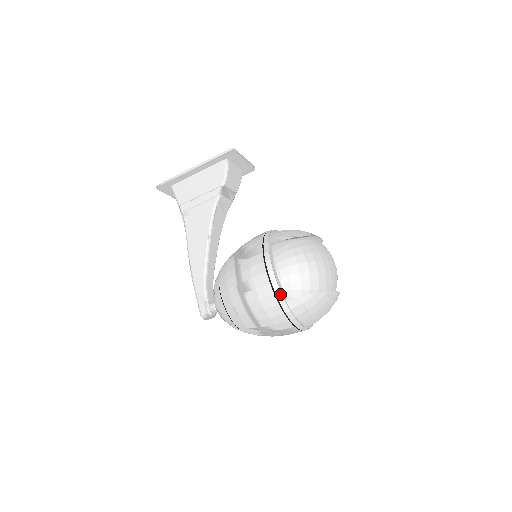
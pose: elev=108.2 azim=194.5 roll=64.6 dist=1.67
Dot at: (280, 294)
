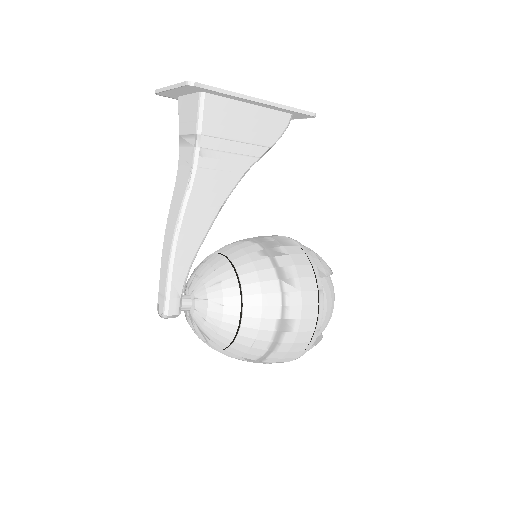
Dot at: (313, 342)
